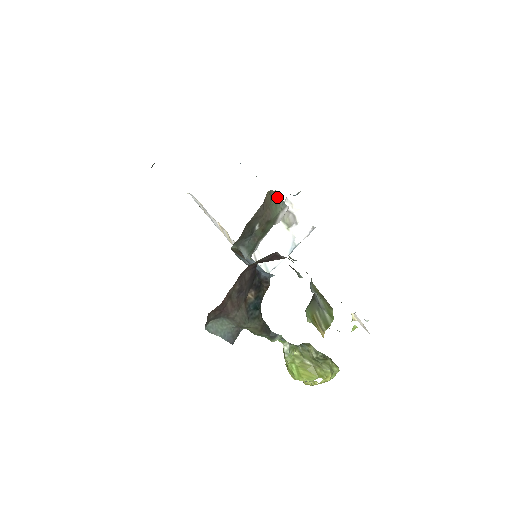
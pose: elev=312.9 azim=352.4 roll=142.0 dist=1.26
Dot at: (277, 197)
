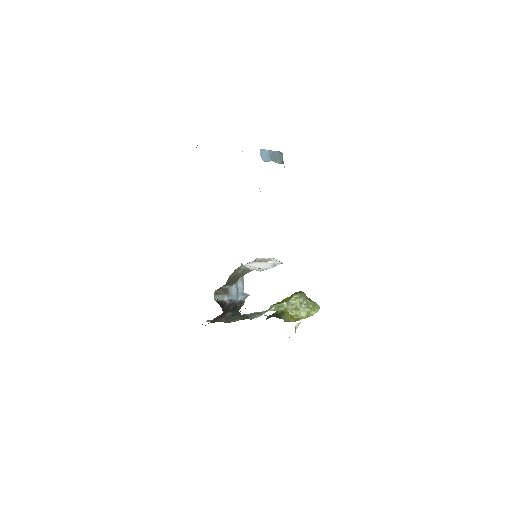
Dot at: (243, 268)
